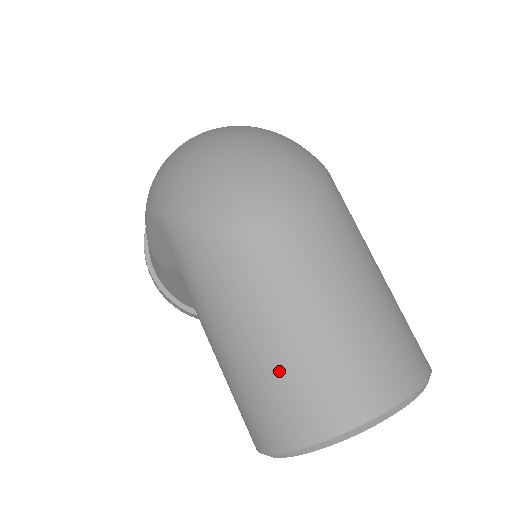
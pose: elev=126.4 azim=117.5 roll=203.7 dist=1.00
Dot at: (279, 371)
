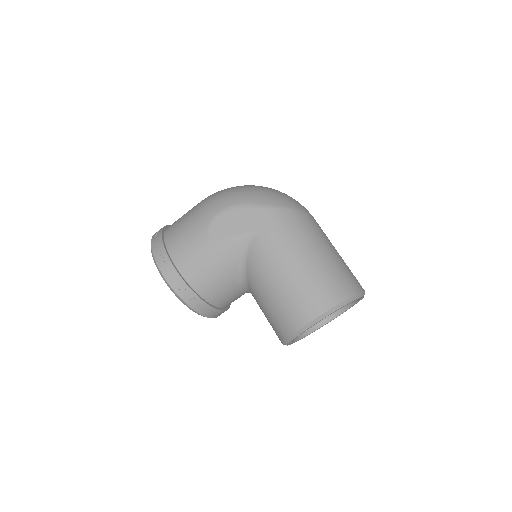
Dot at: (331, 267)
